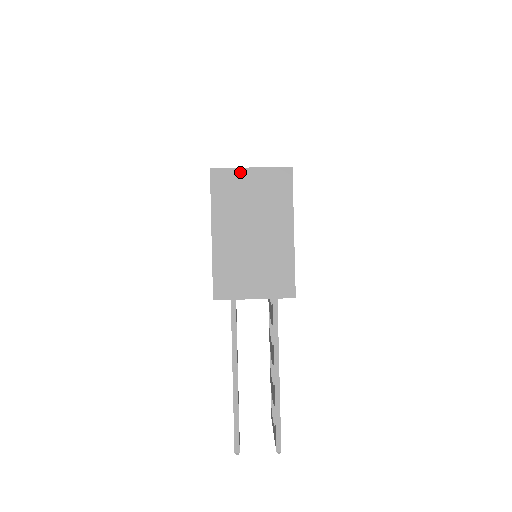
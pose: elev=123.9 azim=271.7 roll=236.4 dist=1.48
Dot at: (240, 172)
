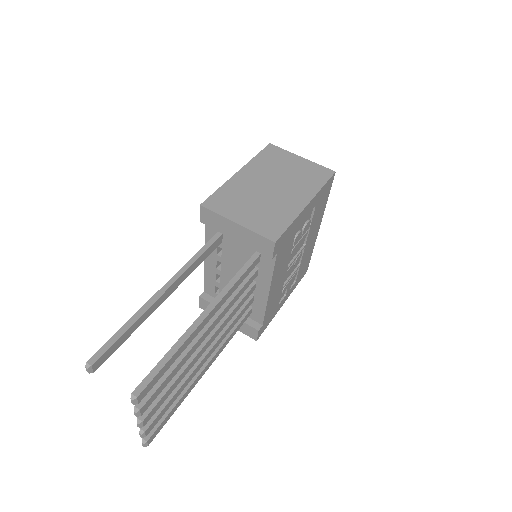
Dot at: (291, 155)
